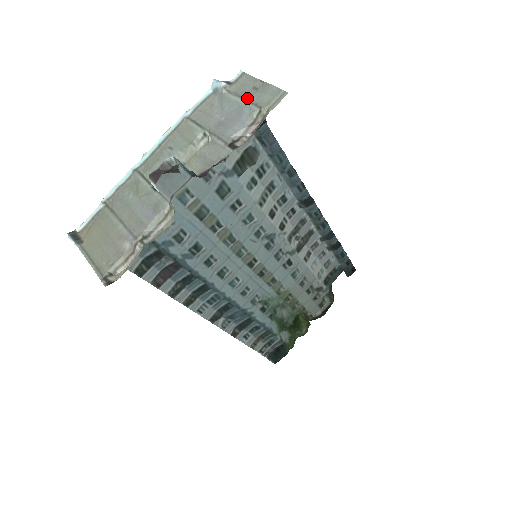
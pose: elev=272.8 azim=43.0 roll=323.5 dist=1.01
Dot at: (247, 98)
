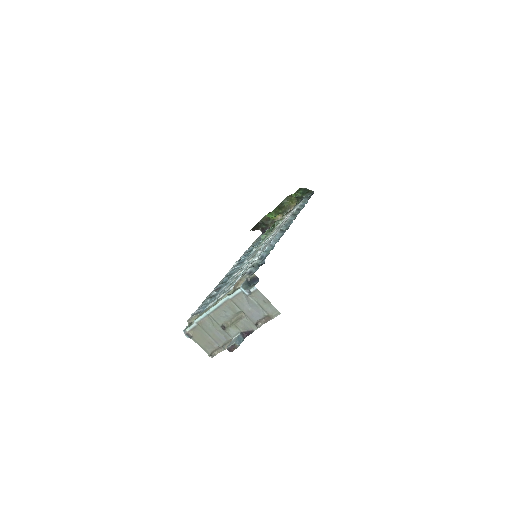
Dot at: (261, 306)
